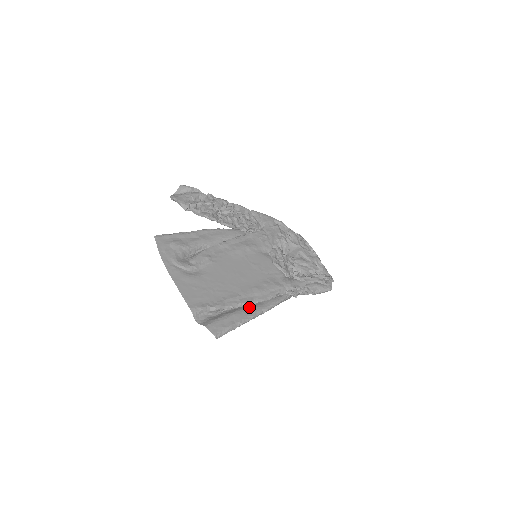
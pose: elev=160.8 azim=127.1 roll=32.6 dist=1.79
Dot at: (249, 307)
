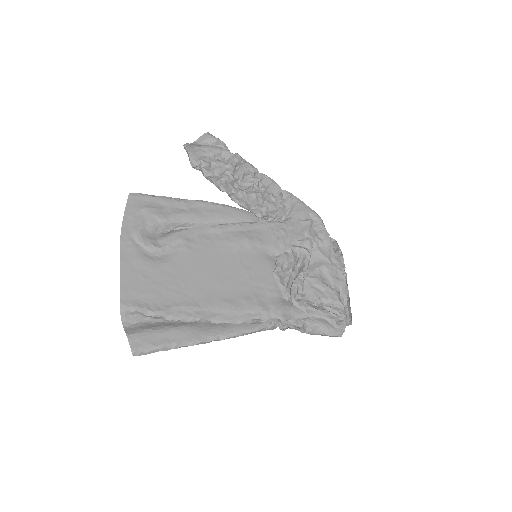
Dot at: (204, 326)
